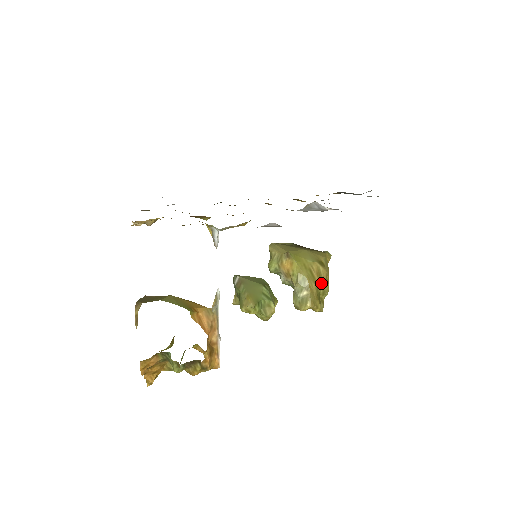
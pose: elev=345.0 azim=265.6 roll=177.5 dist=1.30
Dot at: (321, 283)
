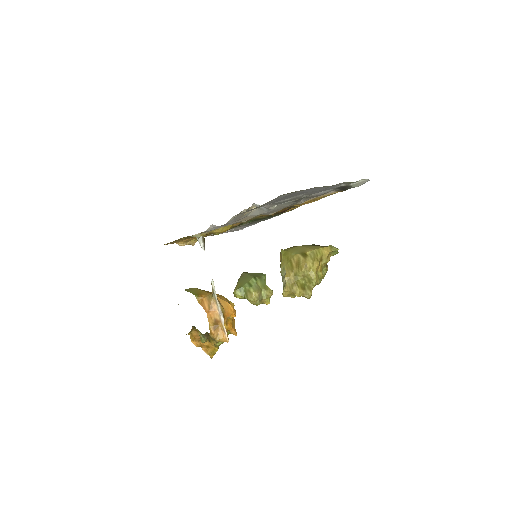
Dot at: (299, 271)
